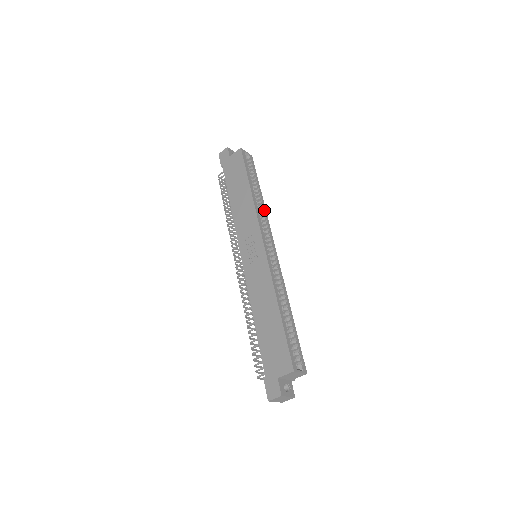
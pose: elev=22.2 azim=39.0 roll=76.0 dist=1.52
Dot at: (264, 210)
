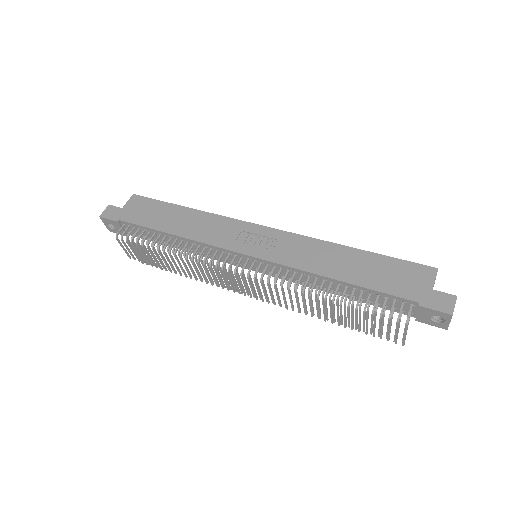
Dot at: occluded
